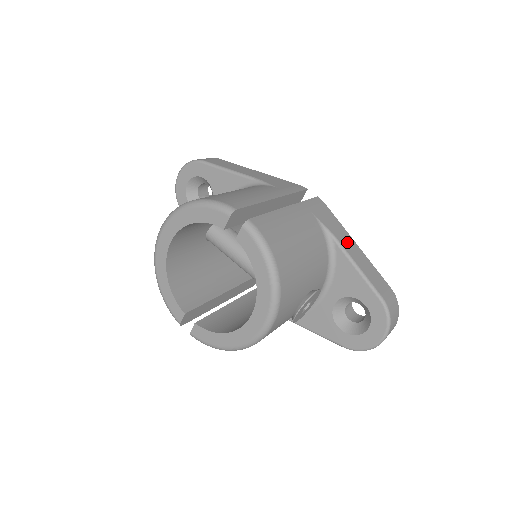
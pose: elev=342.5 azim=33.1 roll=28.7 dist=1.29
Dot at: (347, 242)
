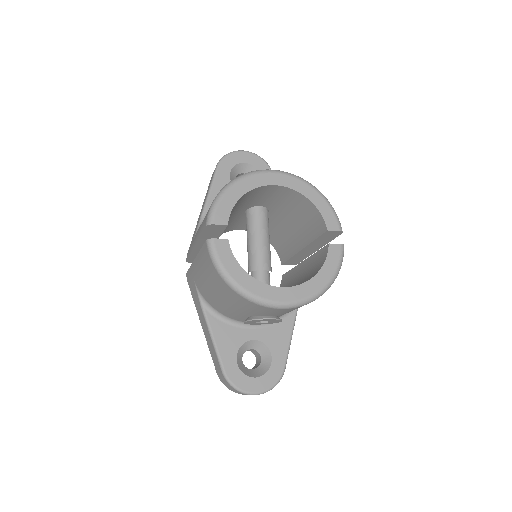
Dot at: occluded
